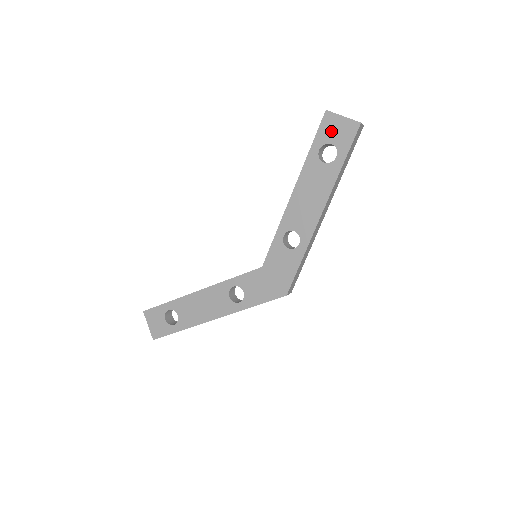
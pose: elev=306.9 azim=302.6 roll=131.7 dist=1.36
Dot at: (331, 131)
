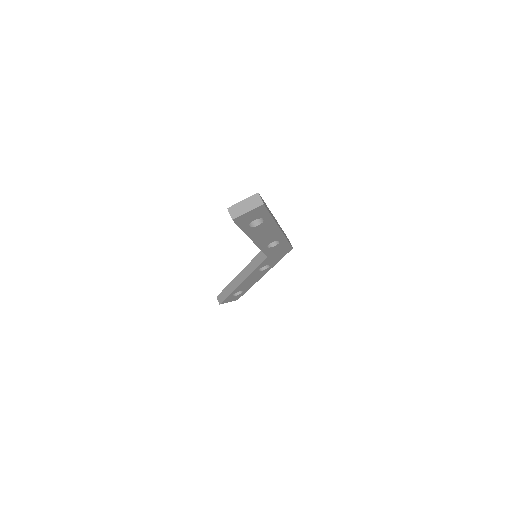
Dot at: (247, 220)
